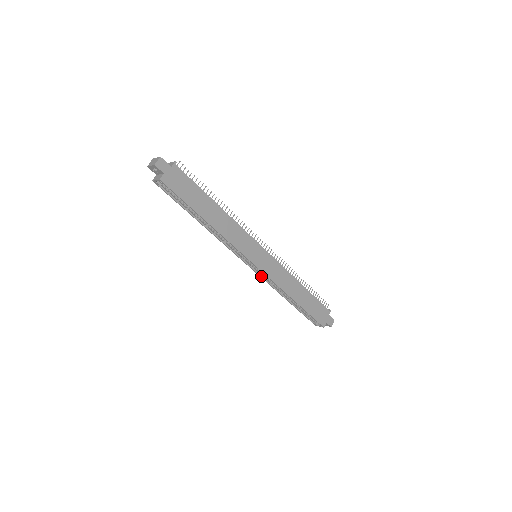
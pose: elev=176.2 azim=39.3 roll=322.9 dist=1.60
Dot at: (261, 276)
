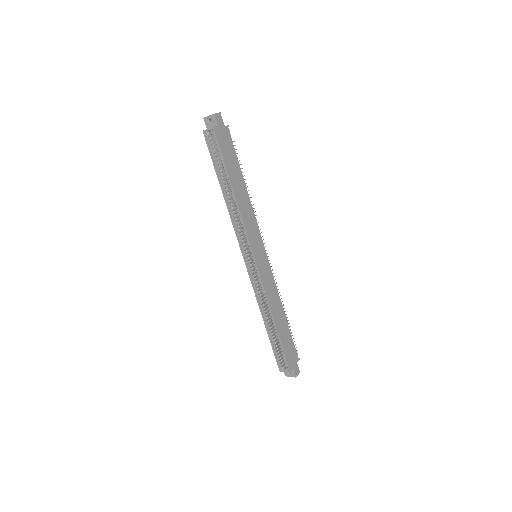
Dot at: (252, 281)
